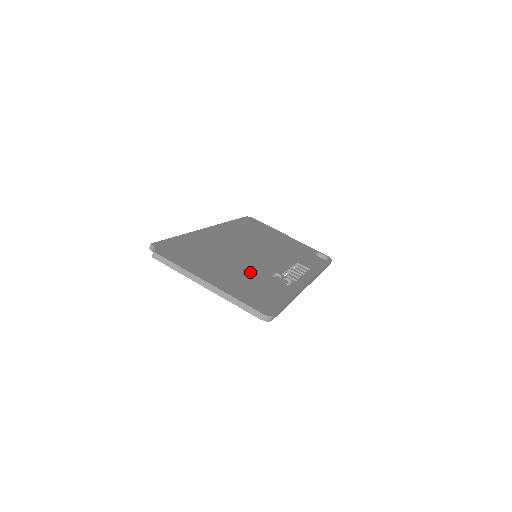
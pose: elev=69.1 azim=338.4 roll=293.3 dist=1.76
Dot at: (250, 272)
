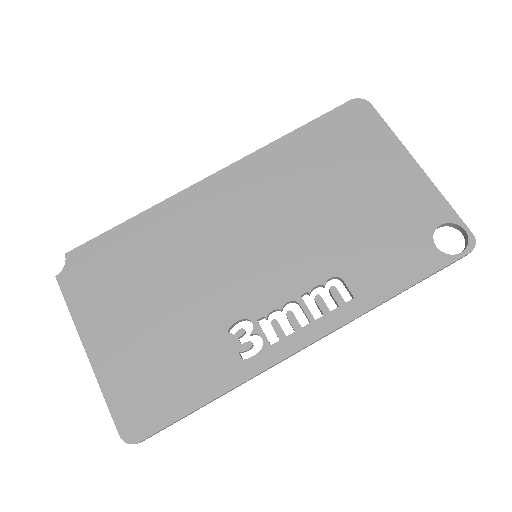
Dot at: (188, 320)
